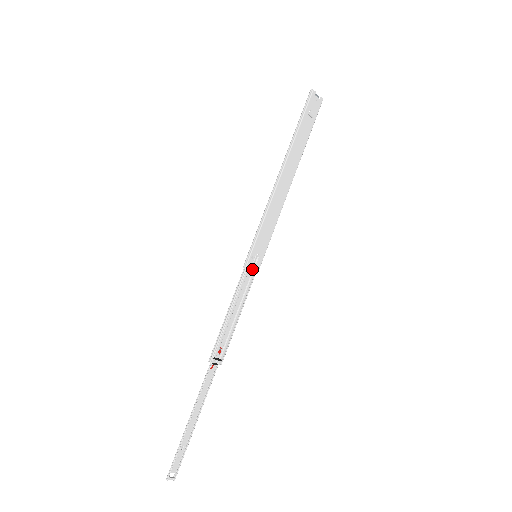
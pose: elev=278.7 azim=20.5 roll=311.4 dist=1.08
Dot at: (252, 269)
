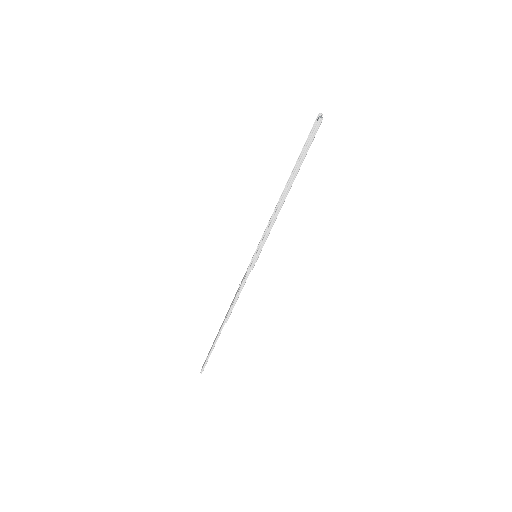
Dot at: occluded
